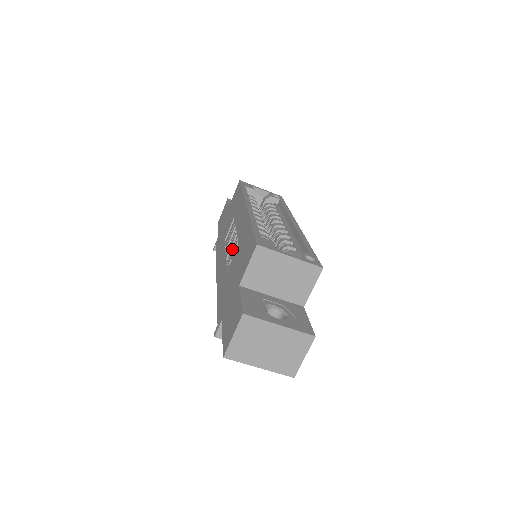
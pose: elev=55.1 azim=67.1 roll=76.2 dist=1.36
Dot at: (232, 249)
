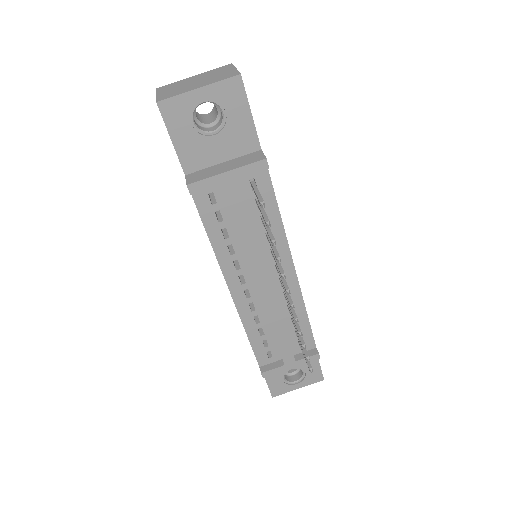
Dot at: occluded
